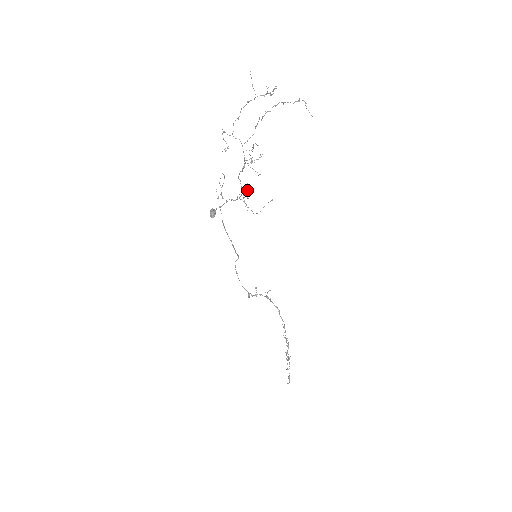
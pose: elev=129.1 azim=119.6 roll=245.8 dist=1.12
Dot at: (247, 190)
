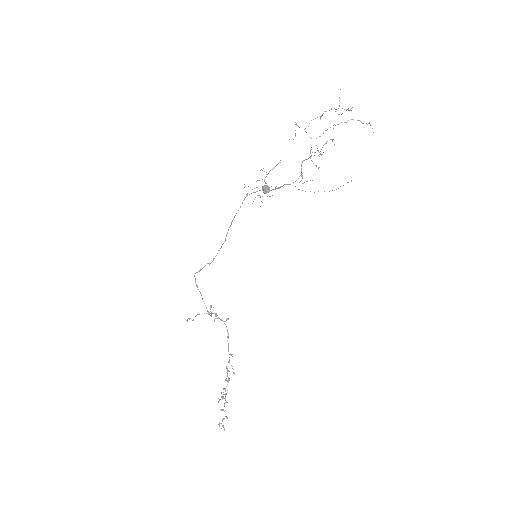
Dot at: (302, 178)
